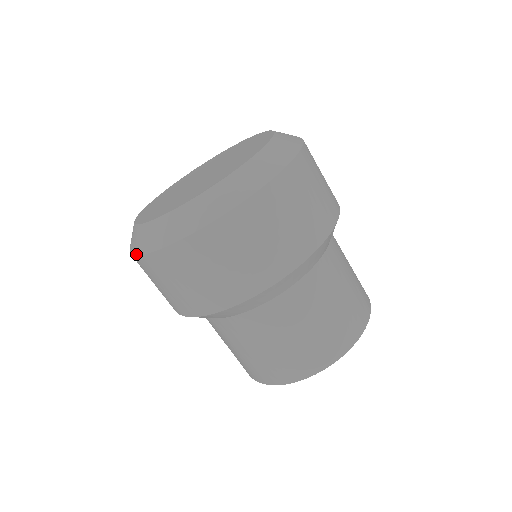
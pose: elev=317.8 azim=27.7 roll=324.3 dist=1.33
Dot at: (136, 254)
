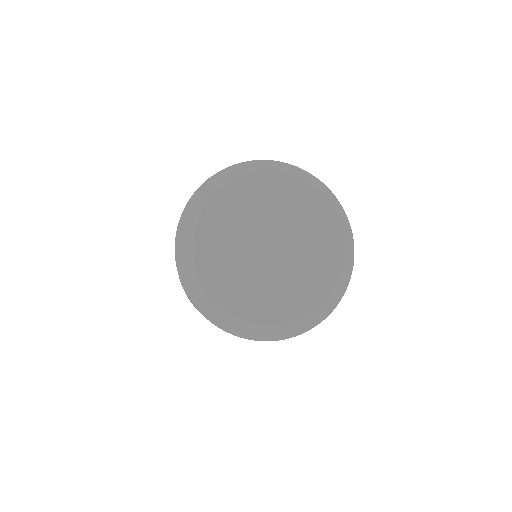
Dot at: (192, 301)
